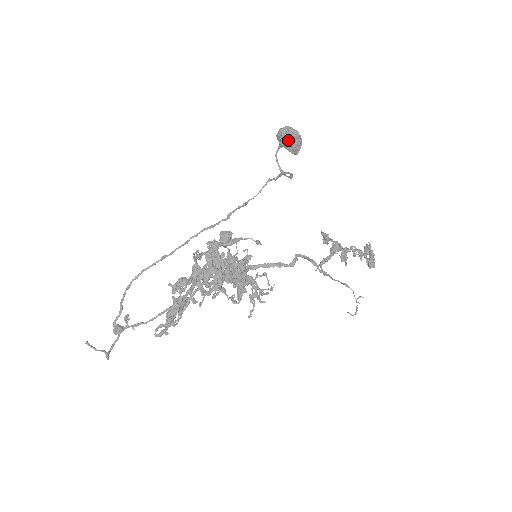
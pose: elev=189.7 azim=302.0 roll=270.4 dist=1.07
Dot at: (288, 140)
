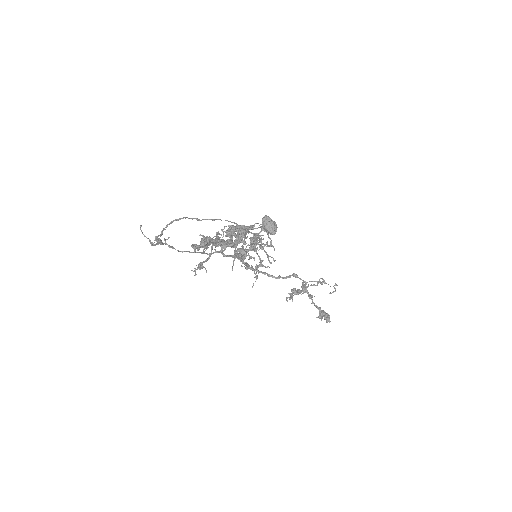
Dot at: (271, 221)
